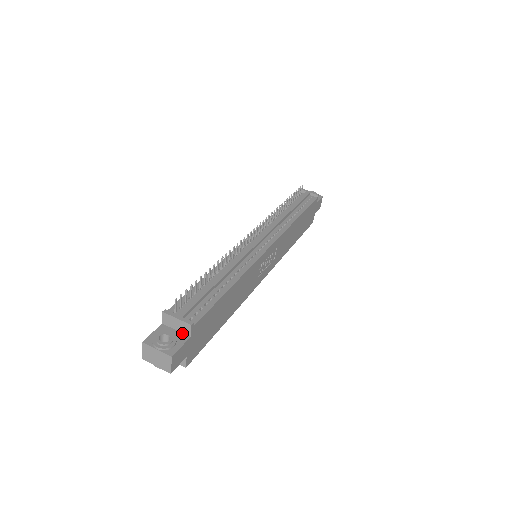
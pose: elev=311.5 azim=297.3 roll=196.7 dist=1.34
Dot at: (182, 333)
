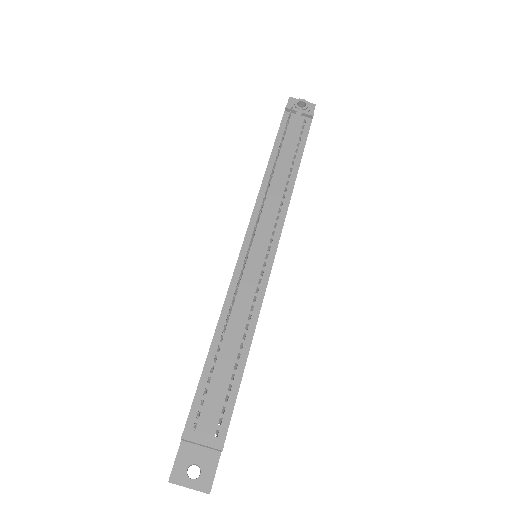
Dot at: (210, 449)
